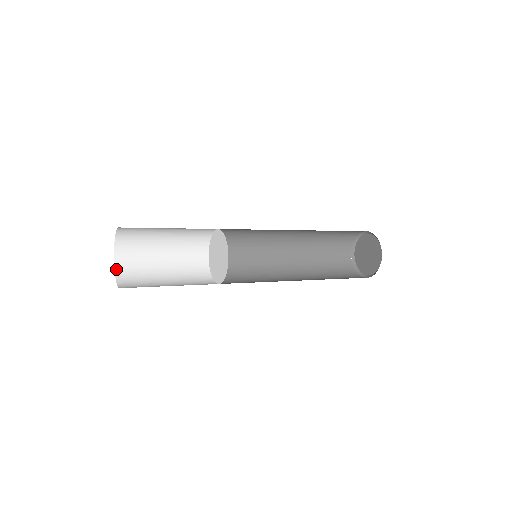
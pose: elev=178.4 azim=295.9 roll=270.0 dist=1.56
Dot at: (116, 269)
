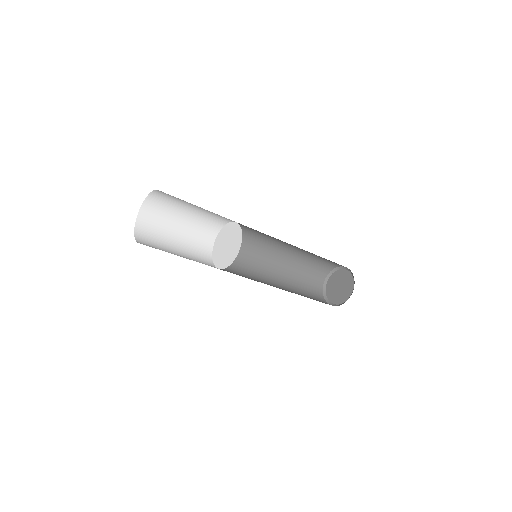
Dot at: (138, 242)
